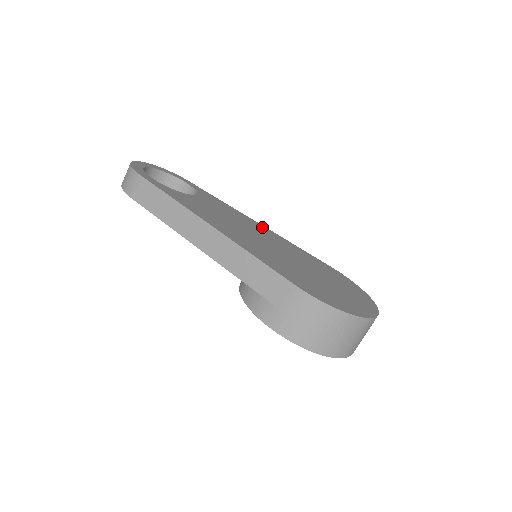
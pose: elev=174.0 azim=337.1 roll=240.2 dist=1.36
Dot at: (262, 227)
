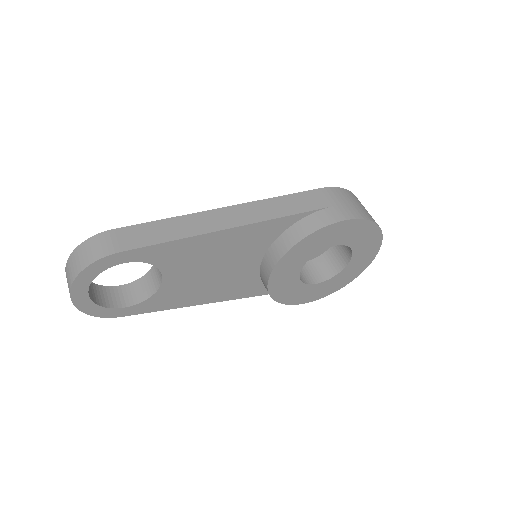
Dot at: occluded
